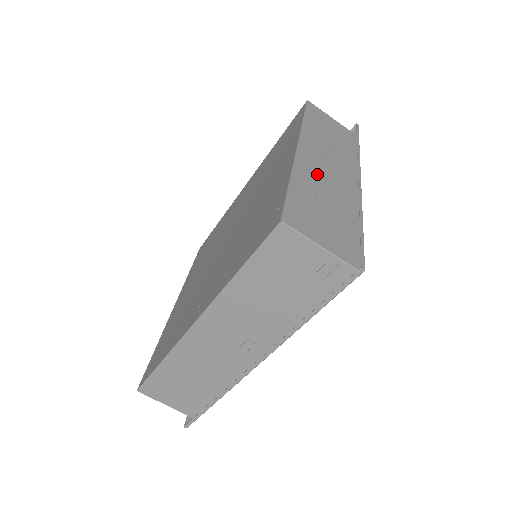
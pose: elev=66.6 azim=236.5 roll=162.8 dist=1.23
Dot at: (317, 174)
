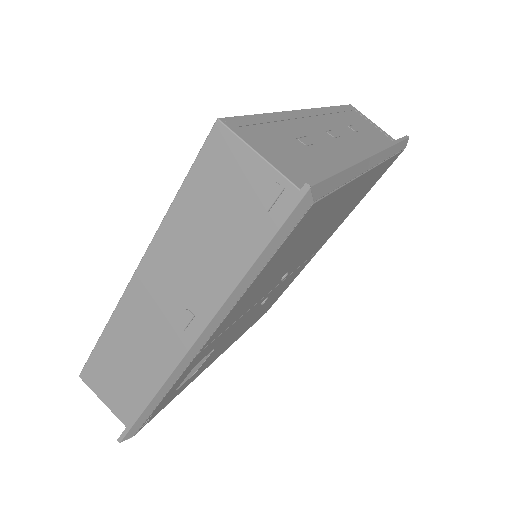
Dot at: (315, 131)
